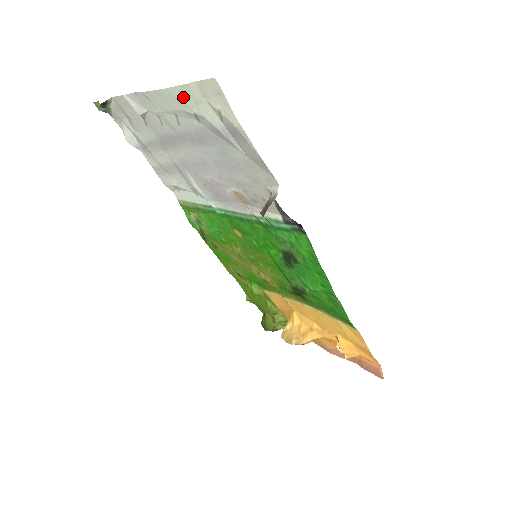
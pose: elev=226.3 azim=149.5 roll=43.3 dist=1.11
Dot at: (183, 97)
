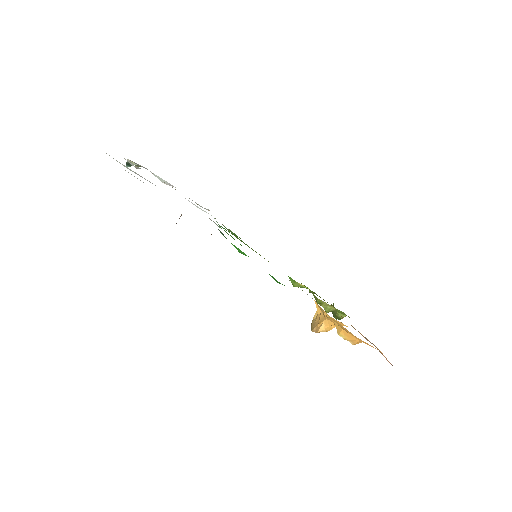
Dot at: occluded
